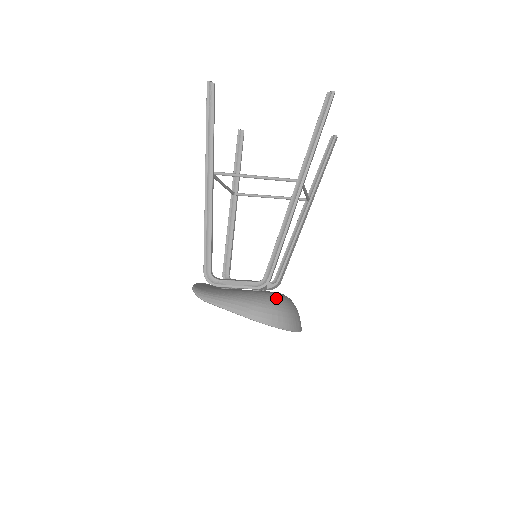
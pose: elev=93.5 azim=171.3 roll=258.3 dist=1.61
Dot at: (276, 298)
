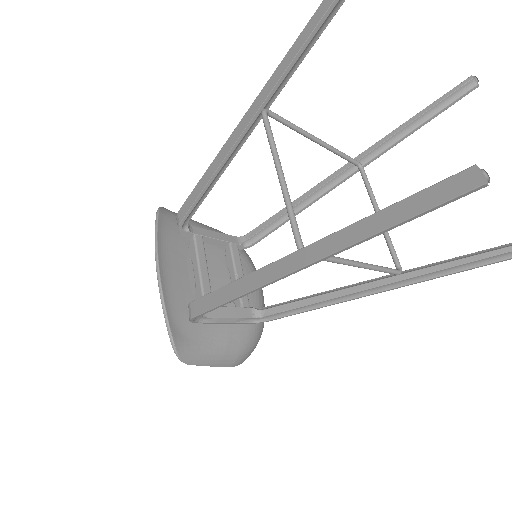
Dot at: (261, 324)
